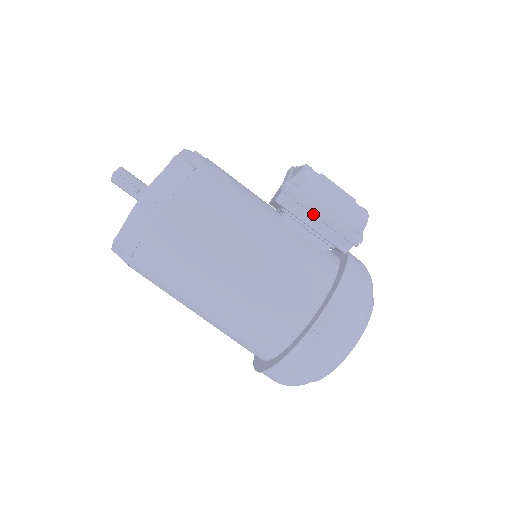
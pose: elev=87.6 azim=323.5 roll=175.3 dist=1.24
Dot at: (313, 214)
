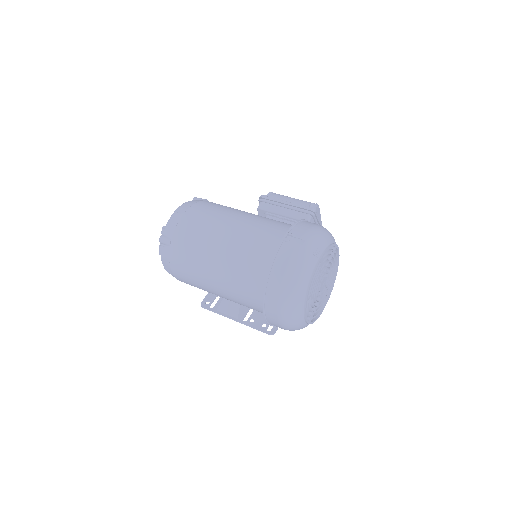
Dot at: (280, 205)
